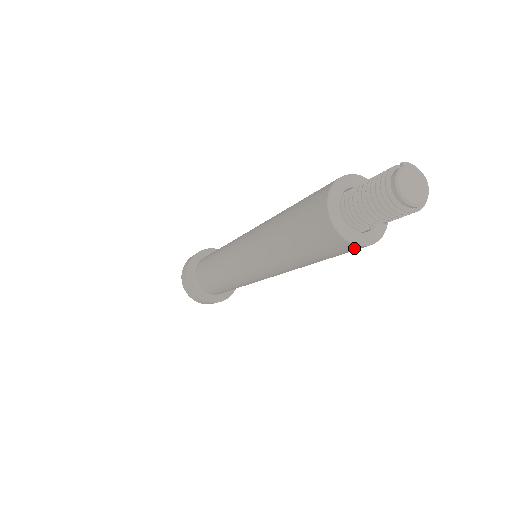
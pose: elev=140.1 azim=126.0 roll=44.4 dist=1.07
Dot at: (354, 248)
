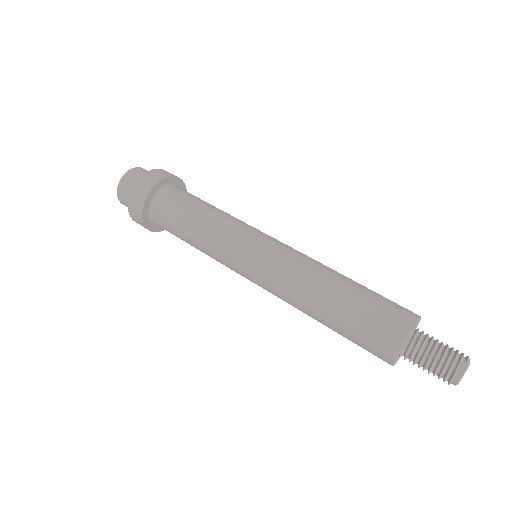
Dot at: occluded
